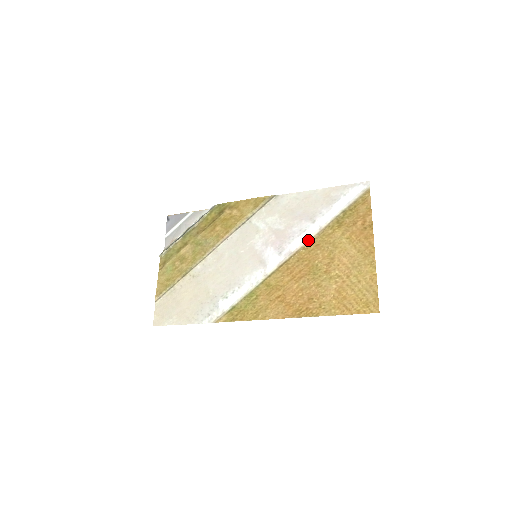
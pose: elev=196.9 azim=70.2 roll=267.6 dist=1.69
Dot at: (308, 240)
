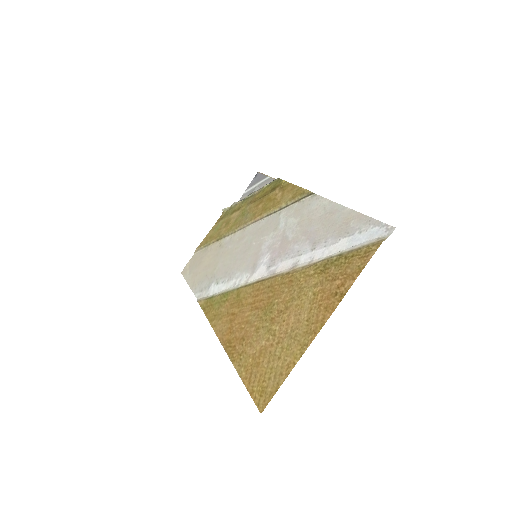
Dot at: (292, 268)
